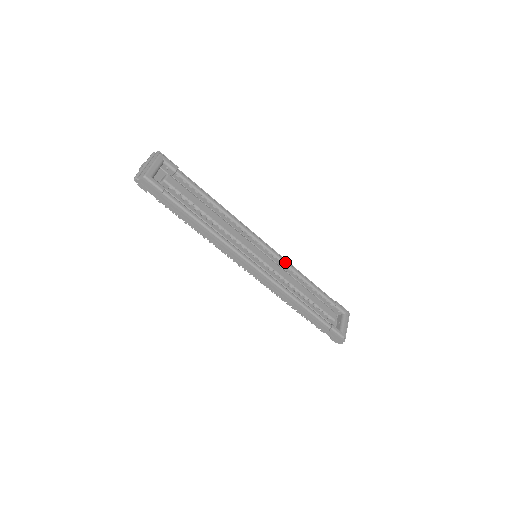
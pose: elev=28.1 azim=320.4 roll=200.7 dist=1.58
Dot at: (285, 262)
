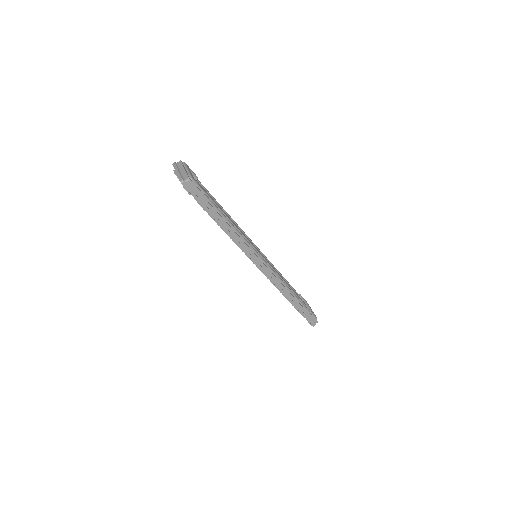
Dot at: (269, 261)
